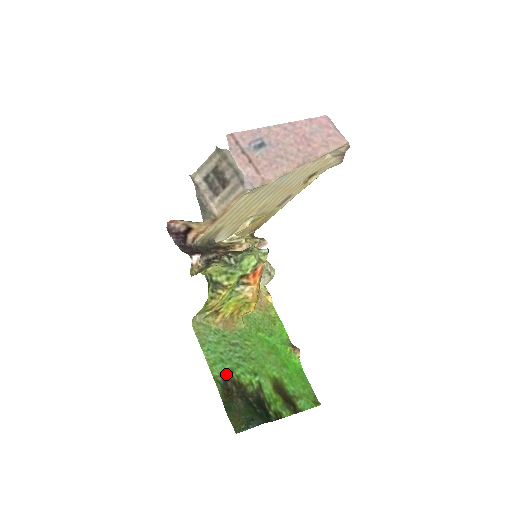
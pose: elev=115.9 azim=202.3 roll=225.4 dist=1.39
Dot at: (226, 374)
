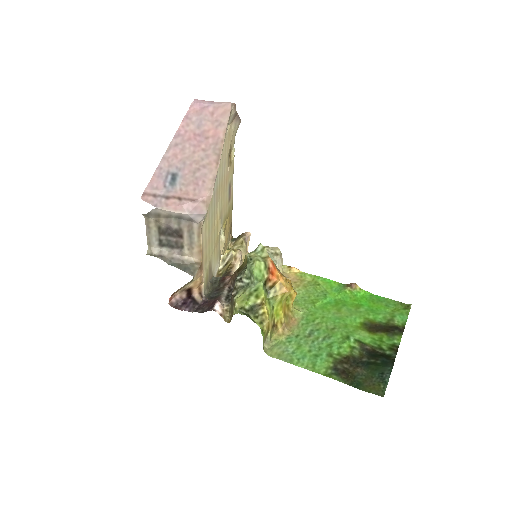
Dot at: (329, 362)
